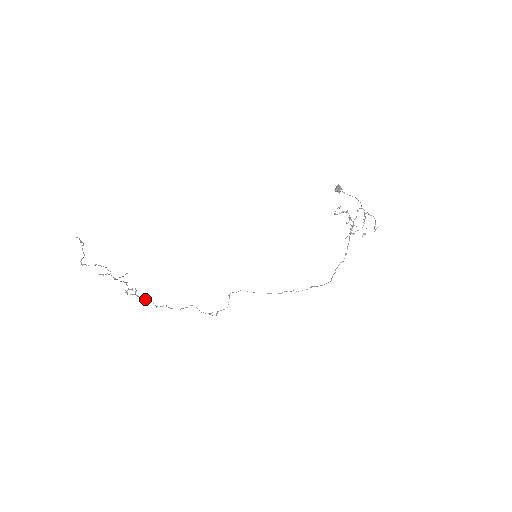
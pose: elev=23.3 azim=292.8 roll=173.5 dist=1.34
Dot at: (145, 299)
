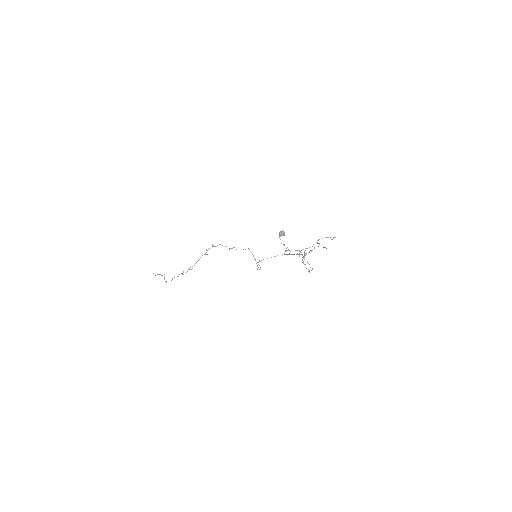
Dot at: occluded
